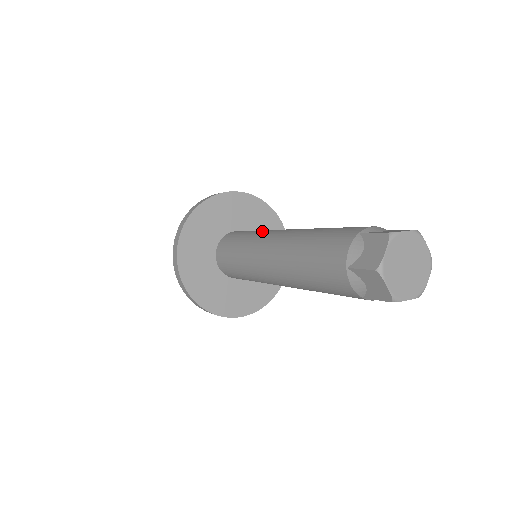
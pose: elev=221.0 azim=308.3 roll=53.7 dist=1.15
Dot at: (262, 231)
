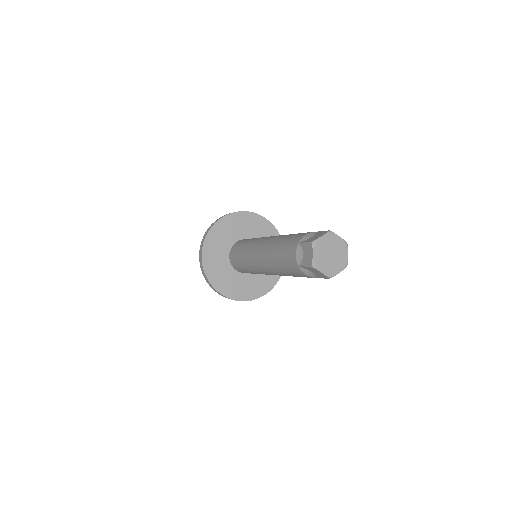
Dot at: (252, 242)
